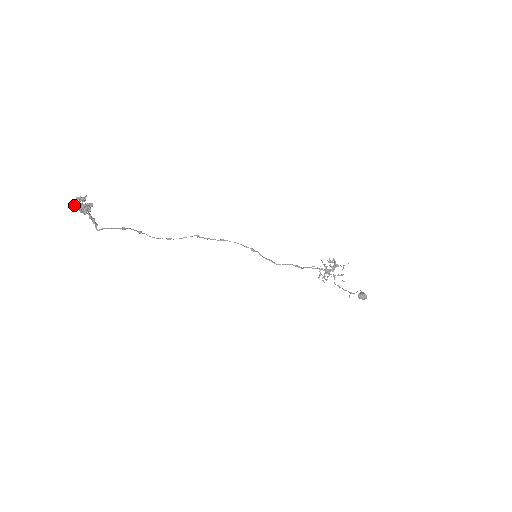
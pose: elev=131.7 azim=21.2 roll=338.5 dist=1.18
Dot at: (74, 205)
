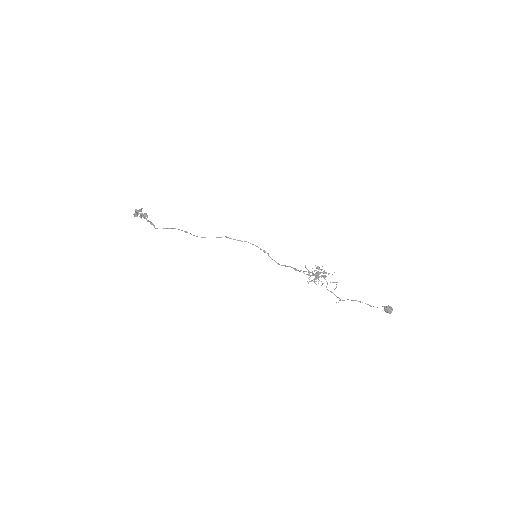
Dot at: (135, 214)
